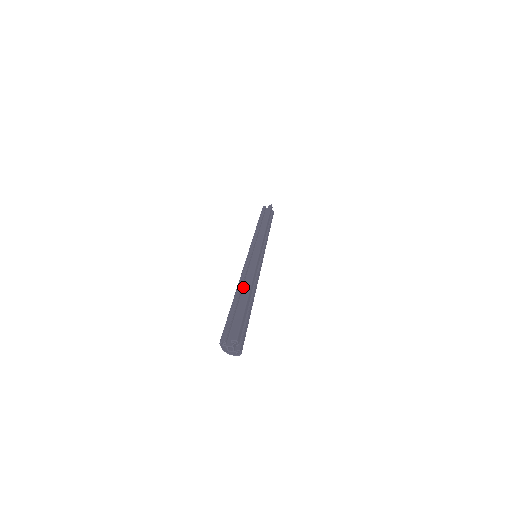
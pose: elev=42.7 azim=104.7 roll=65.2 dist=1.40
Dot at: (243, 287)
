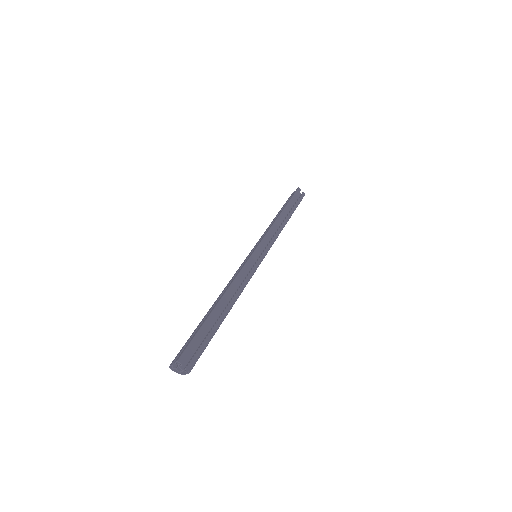
Dot at: occluded
